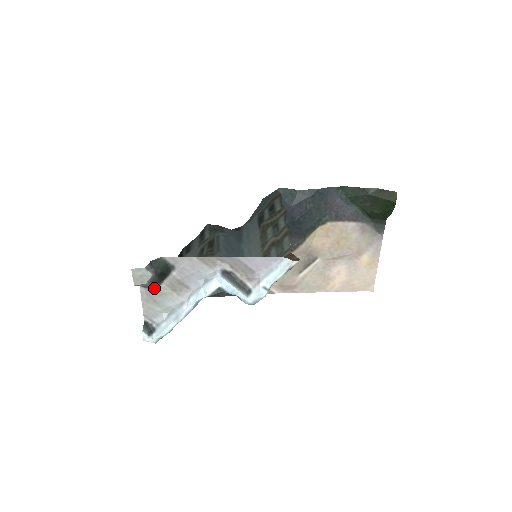
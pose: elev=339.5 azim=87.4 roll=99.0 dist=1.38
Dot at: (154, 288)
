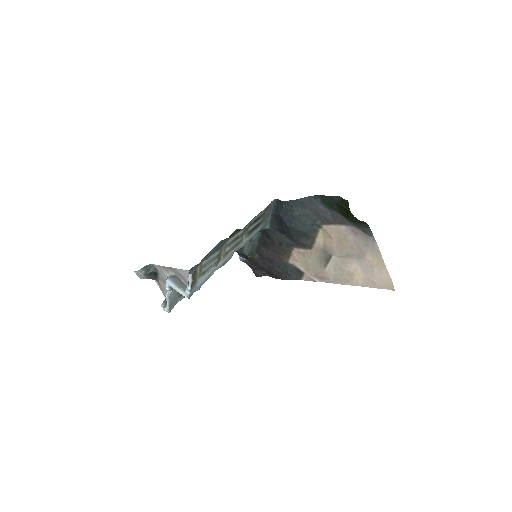
Dot at: (158, 280)
